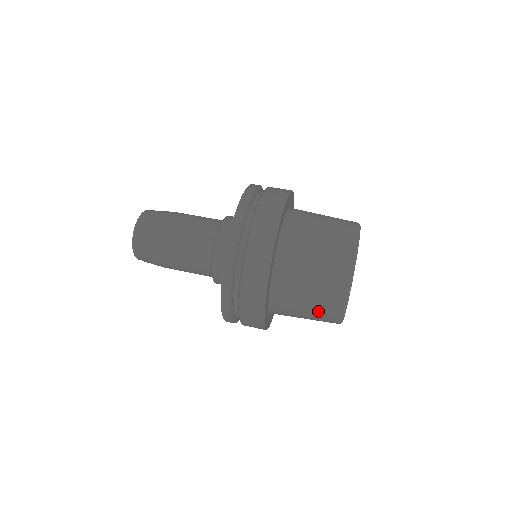
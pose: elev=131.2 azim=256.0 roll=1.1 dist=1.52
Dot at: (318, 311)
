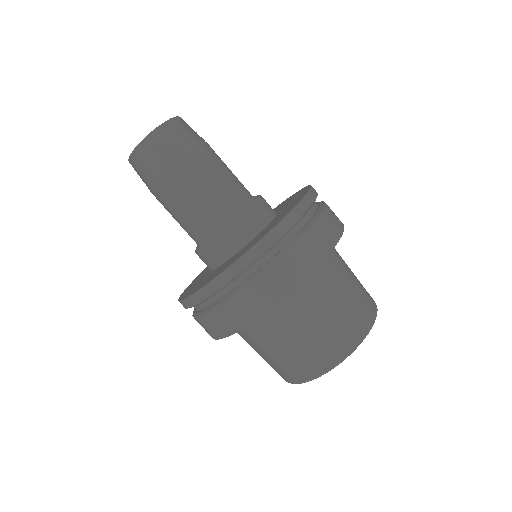
Dot at: (290, 360)
